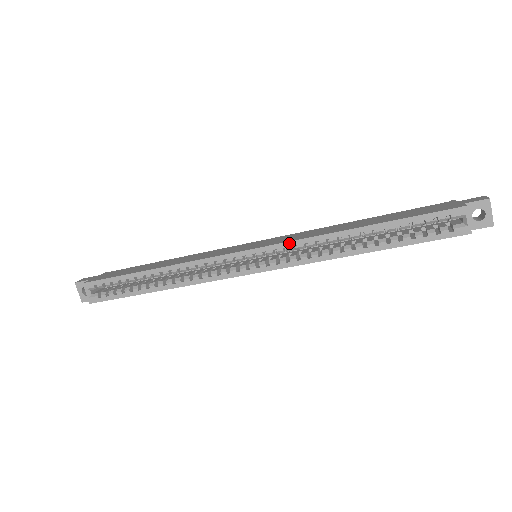
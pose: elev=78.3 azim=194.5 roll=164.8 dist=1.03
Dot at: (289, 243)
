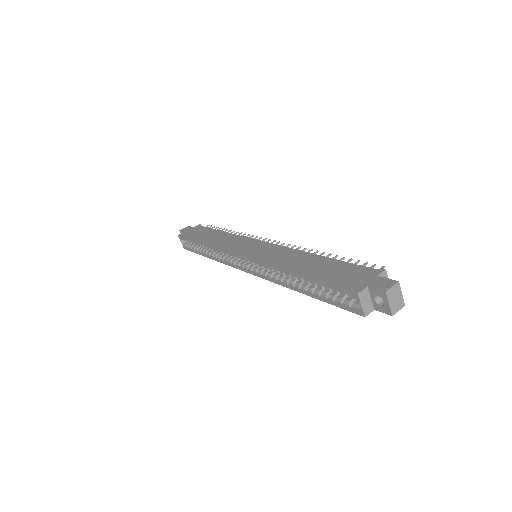
Dot at: (259, 263)
